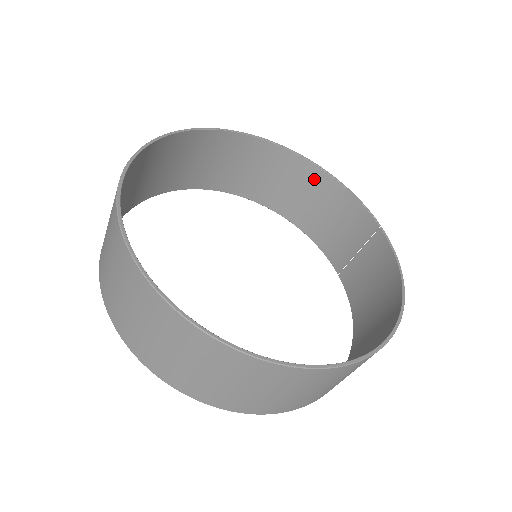
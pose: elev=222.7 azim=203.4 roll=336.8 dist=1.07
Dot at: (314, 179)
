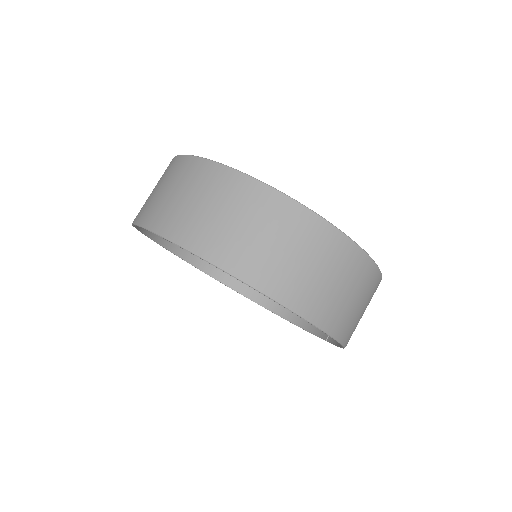
Dot at: occluded
